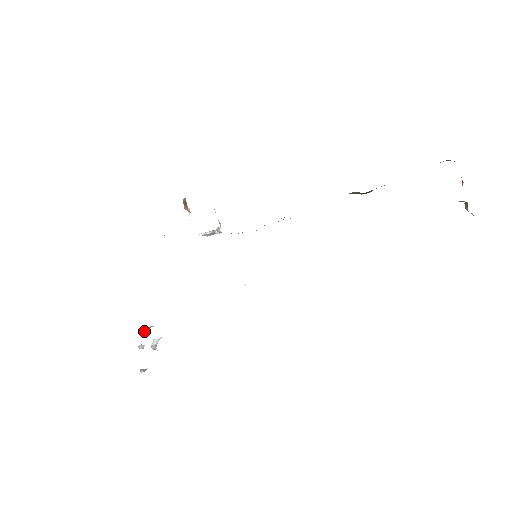
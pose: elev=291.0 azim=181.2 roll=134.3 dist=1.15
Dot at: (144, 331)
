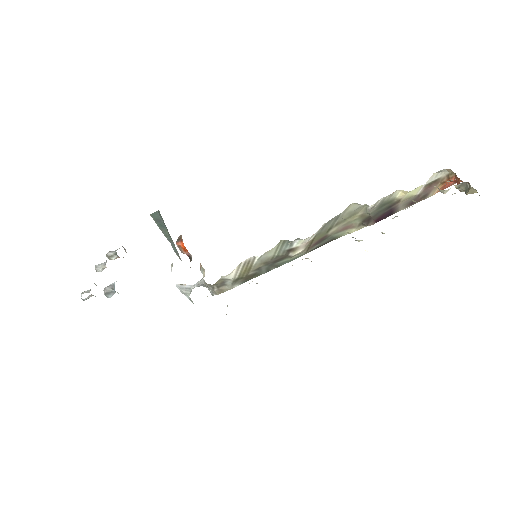
Dot at: (115, 250)
